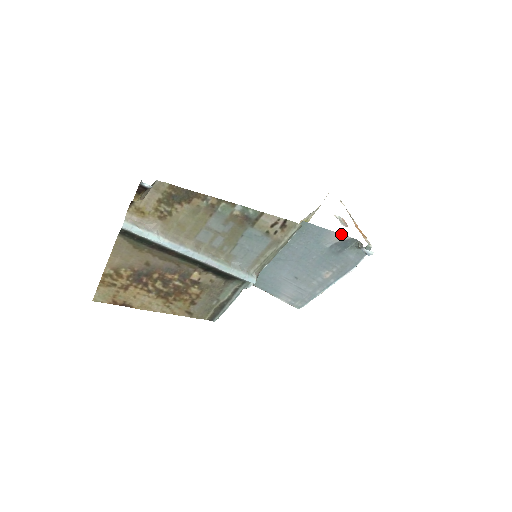
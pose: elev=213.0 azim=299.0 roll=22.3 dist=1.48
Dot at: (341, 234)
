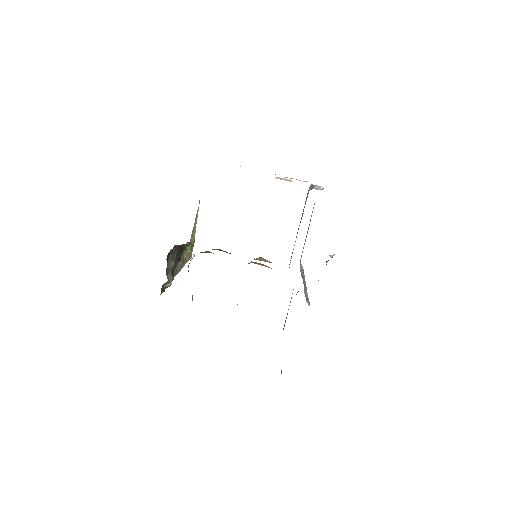
Dot at: occluded
